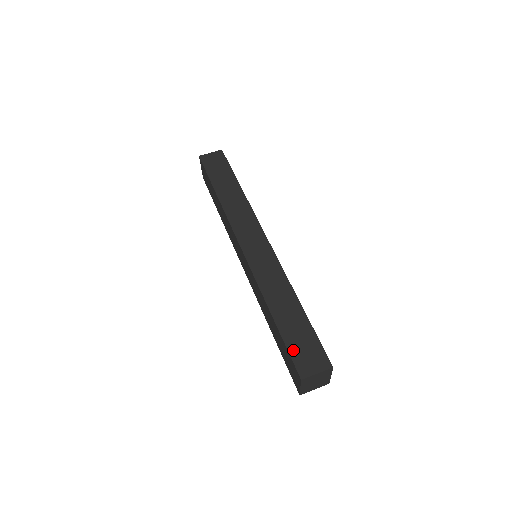
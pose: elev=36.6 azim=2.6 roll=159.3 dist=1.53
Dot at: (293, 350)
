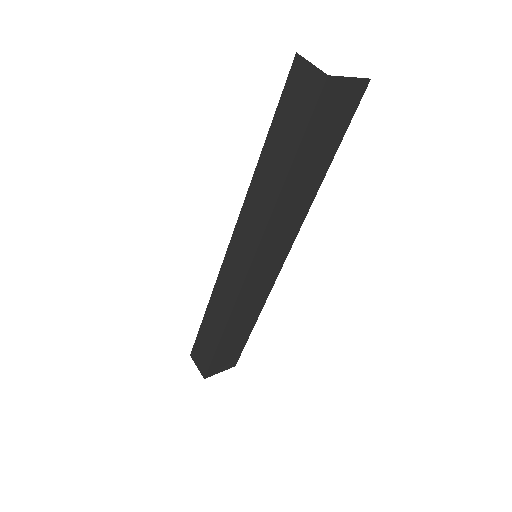
Dot at: (197, 343)
